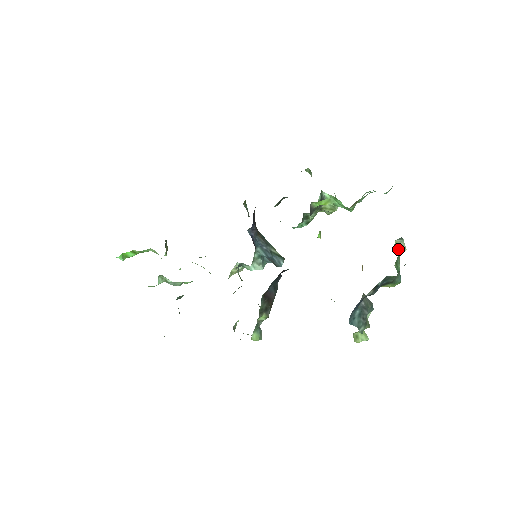
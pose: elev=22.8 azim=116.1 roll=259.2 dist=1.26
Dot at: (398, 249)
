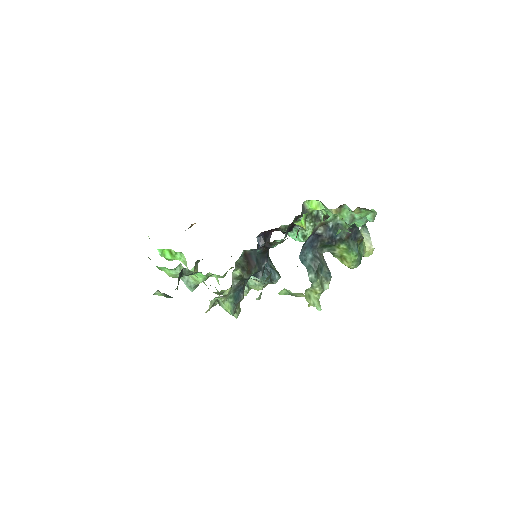
Dot at: (365, 243)
